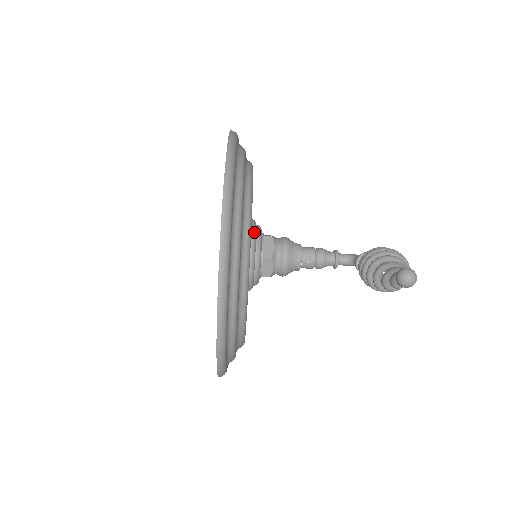
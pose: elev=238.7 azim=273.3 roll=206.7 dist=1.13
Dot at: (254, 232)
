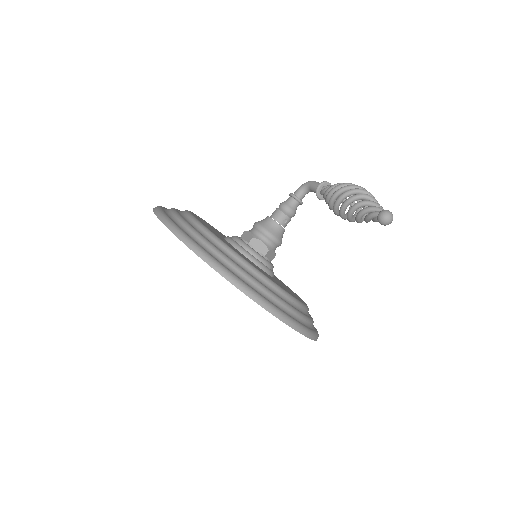
Dot at: (246, 253)
